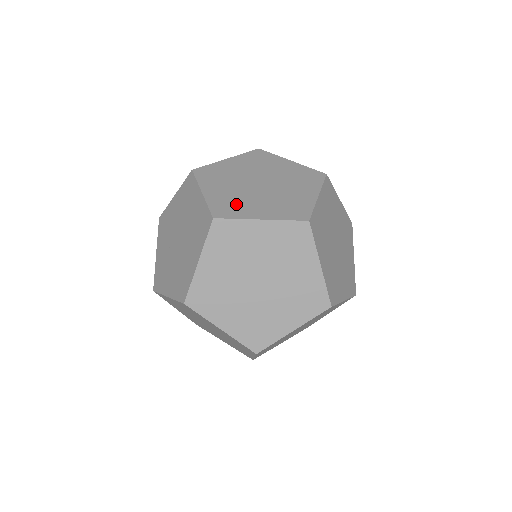
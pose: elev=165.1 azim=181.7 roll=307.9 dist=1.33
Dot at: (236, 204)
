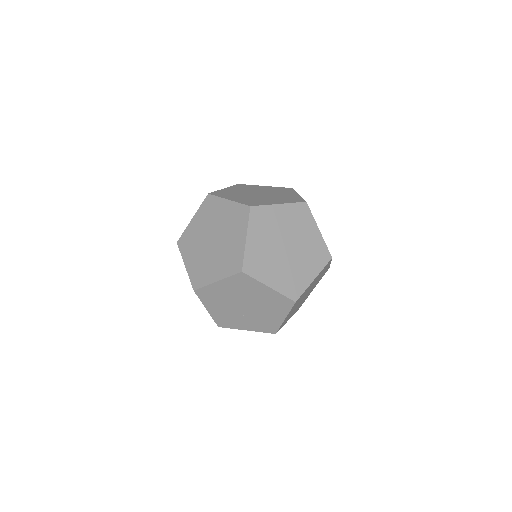
Dot at: (229, 194)
